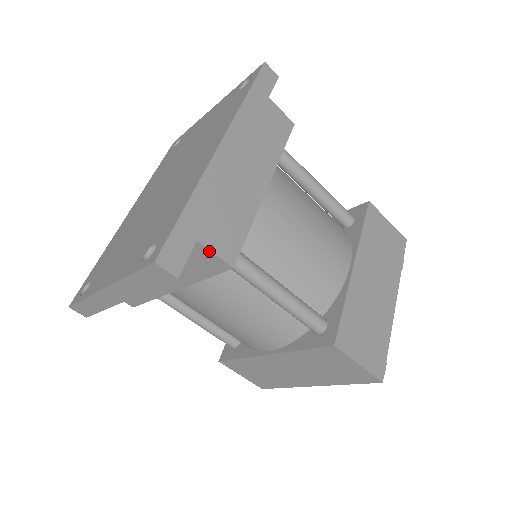
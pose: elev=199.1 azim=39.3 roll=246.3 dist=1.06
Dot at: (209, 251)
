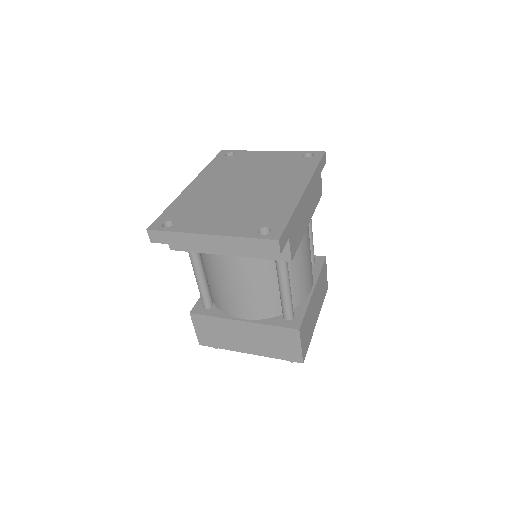
Dot at: (289, 246)
